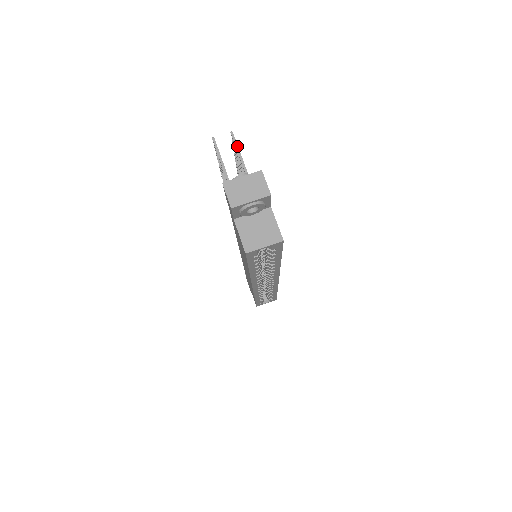
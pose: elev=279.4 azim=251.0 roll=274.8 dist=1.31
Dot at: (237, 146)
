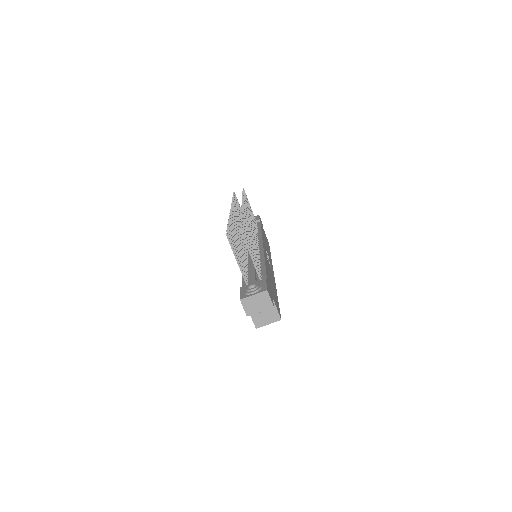
Dot at: (245, 240)
